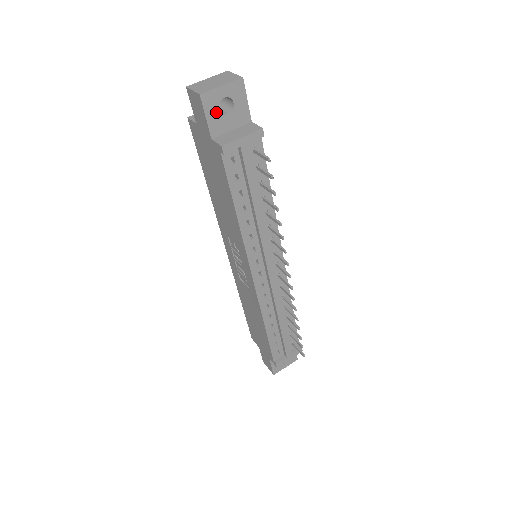
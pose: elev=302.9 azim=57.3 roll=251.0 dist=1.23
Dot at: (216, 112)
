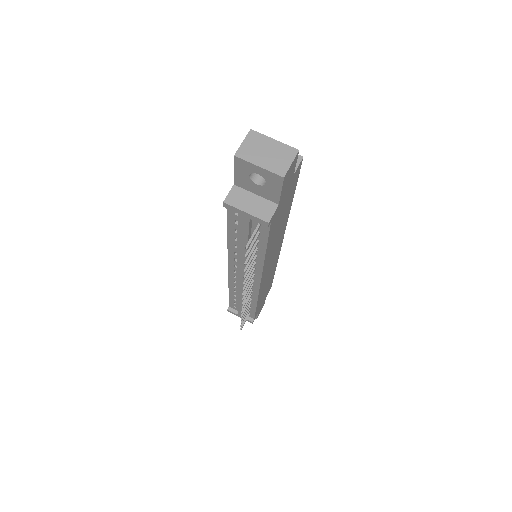
Dot at: (246, 175)
